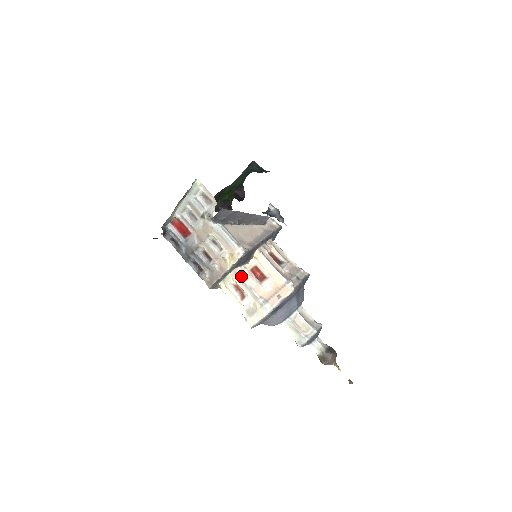
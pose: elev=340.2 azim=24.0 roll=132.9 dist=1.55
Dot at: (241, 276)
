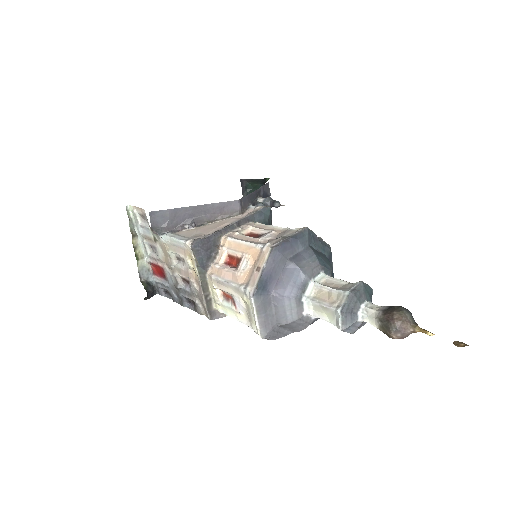
Dot at: (214, 276)
